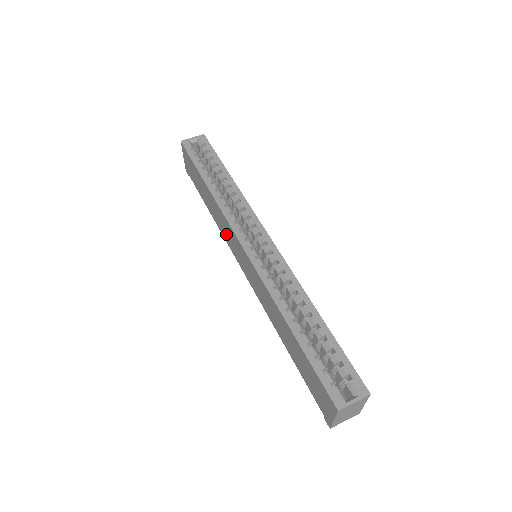
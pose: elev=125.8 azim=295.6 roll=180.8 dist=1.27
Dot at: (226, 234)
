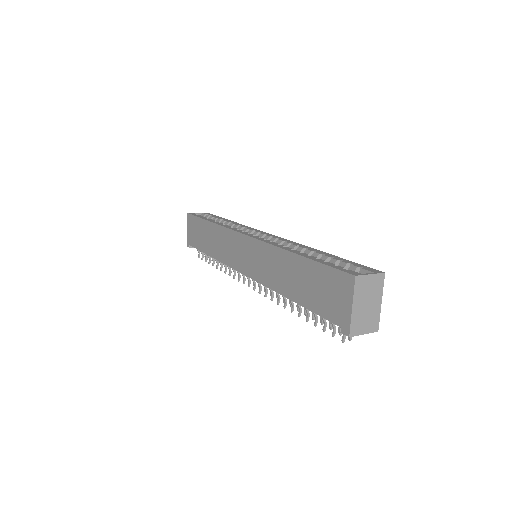
Dot at: (227, 252)
